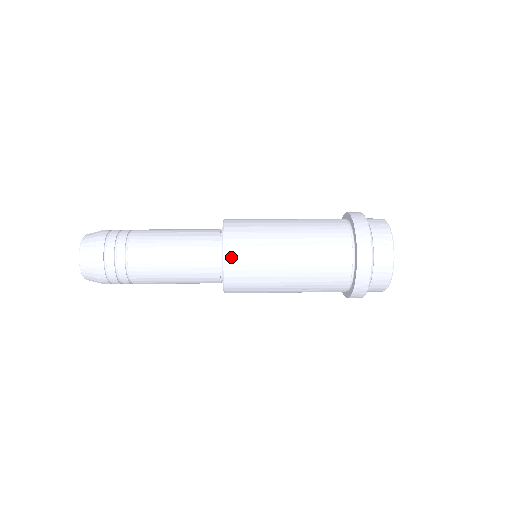
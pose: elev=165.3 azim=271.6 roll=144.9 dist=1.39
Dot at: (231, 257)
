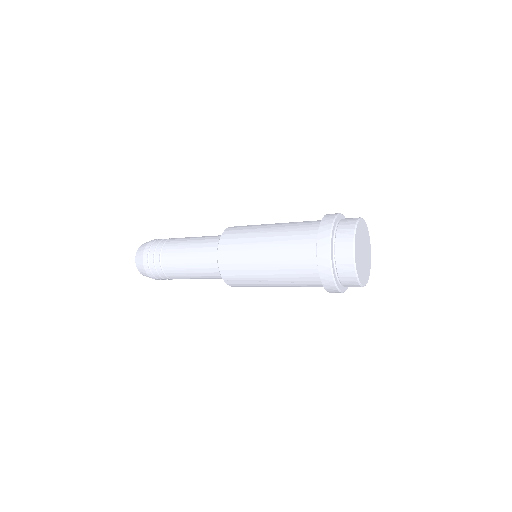
Dot at: (223, 253)
